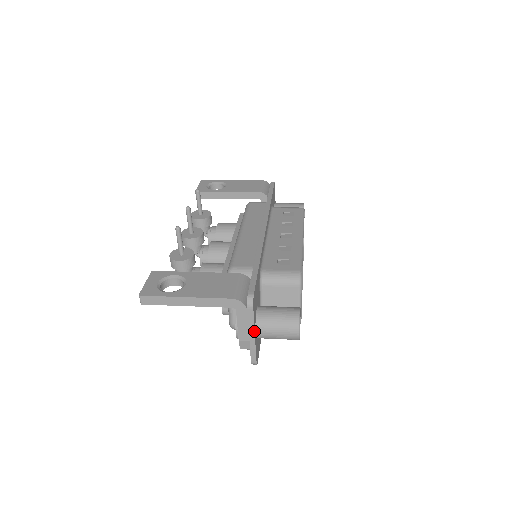
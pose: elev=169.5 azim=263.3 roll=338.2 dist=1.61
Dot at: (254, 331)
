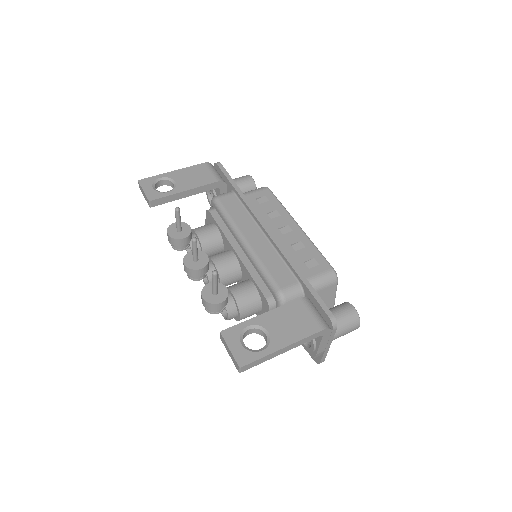
Dot at: occluded
